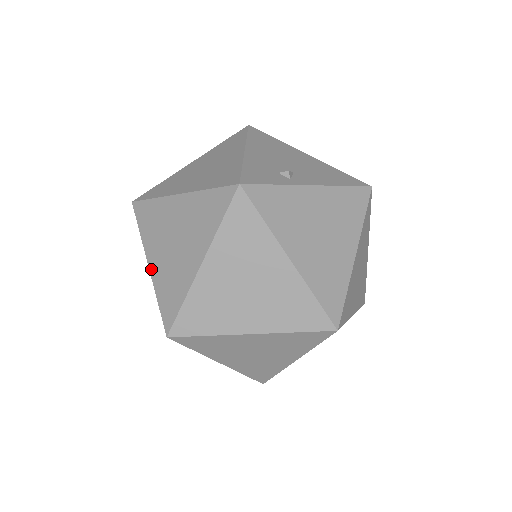
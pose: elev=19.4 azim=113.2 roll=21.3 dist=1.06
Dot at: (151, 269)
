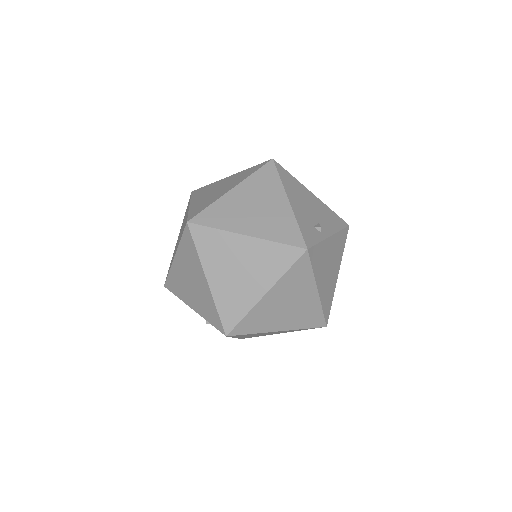
Dot at: (211, 284)
